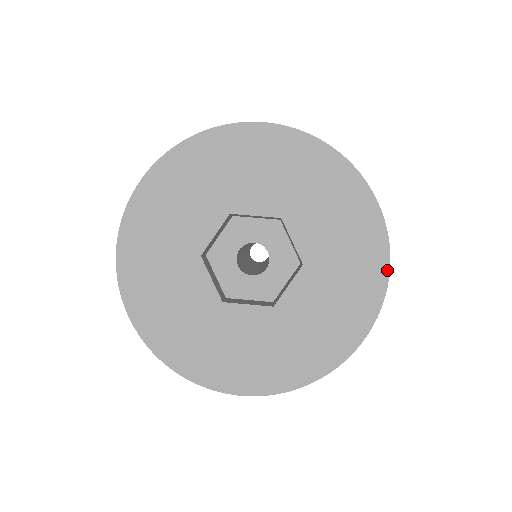
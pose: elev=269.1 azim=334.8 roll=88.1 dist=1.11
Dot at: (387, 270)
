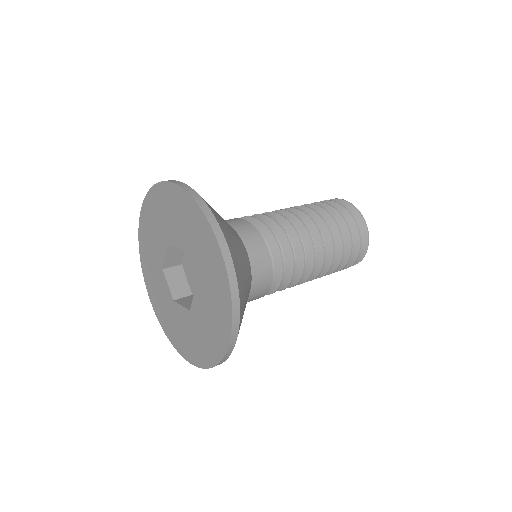
Dot at: (210, 366)
